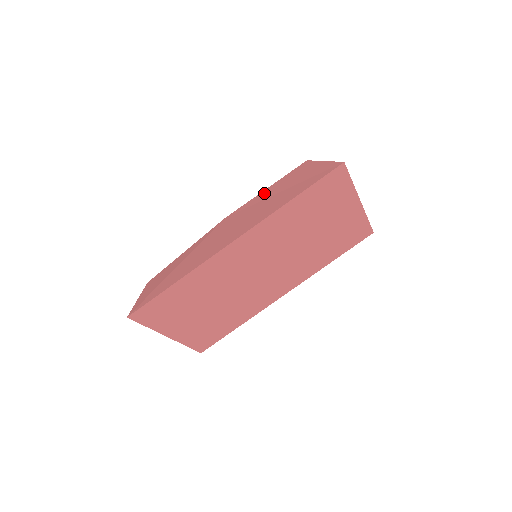
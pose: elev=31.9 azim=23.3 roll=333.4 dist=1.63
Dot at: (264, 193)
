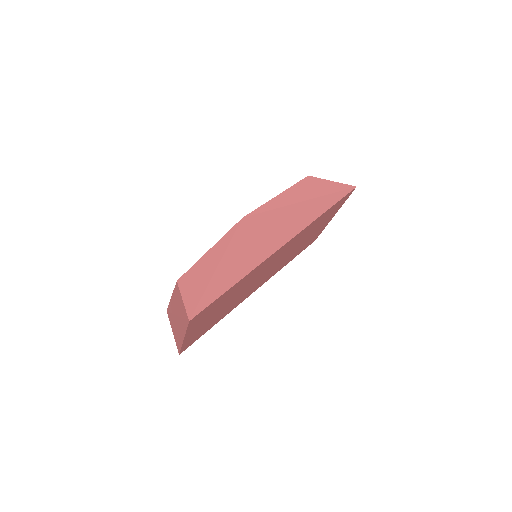
Dot at: (280, 199)
